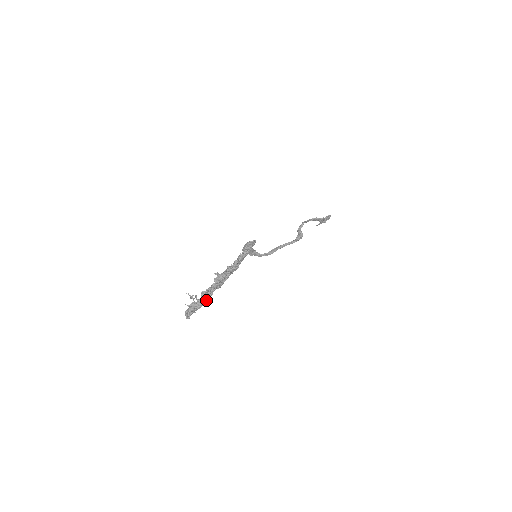
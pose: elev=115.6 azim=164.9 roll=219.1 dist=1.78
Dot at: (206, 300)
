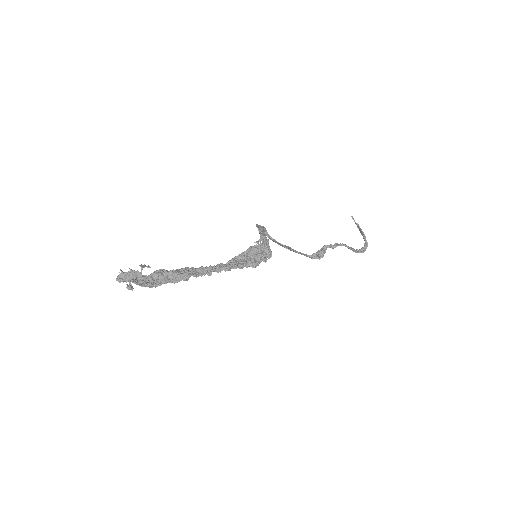
Dot at: (154, 286)
